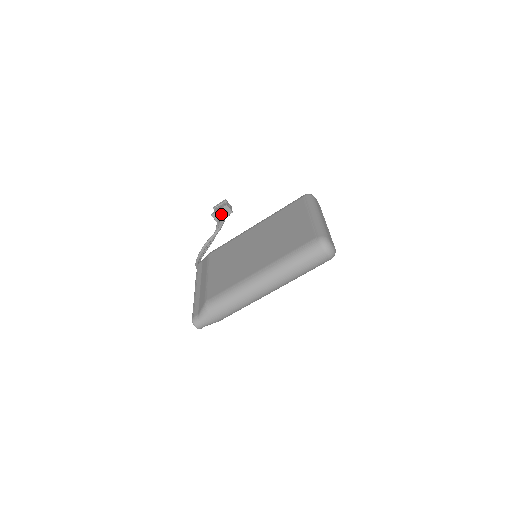
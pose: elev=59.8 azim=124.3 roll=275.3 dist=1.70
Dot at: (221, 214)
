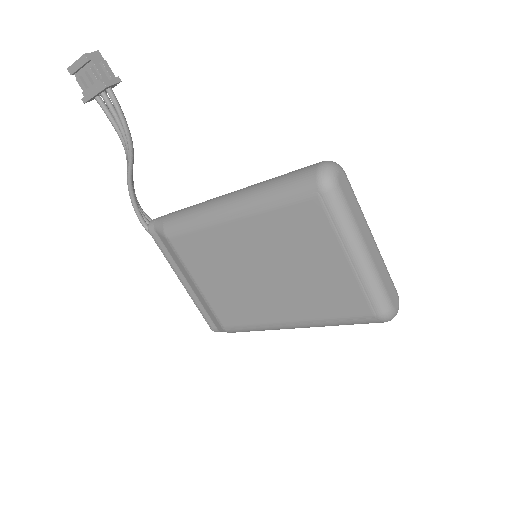
Dot at: (104, 100)
